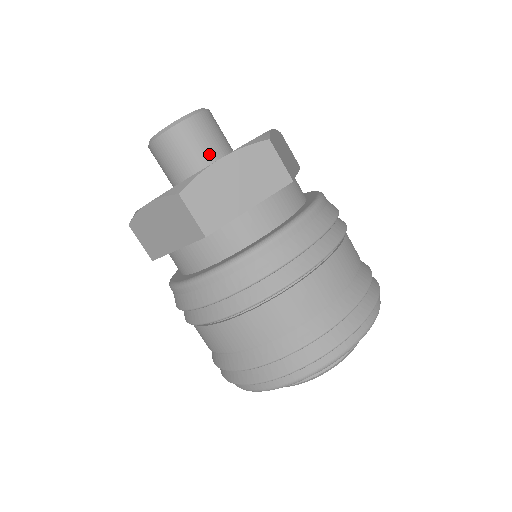
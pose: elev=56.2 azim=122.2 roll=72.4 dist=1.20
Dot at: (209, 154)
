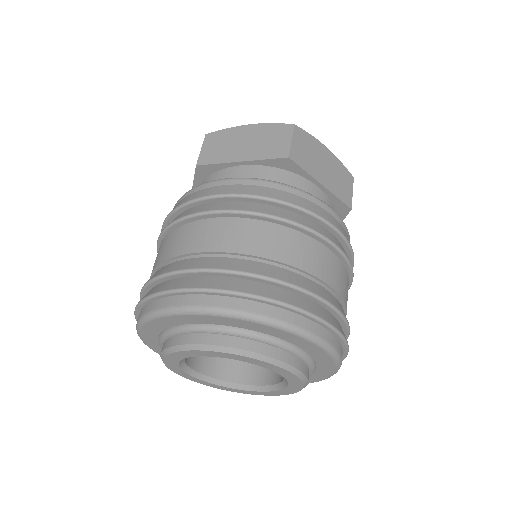
Dot at: occluded
